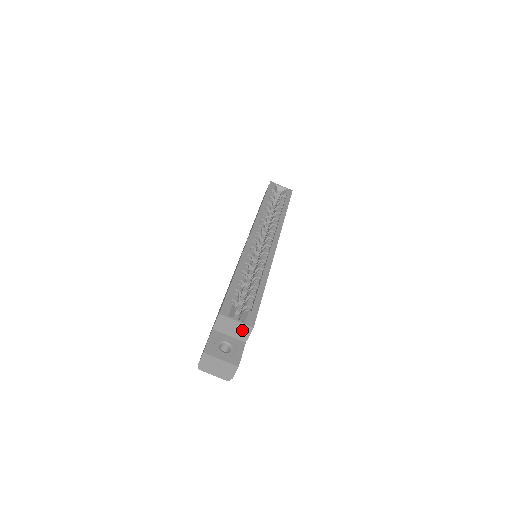
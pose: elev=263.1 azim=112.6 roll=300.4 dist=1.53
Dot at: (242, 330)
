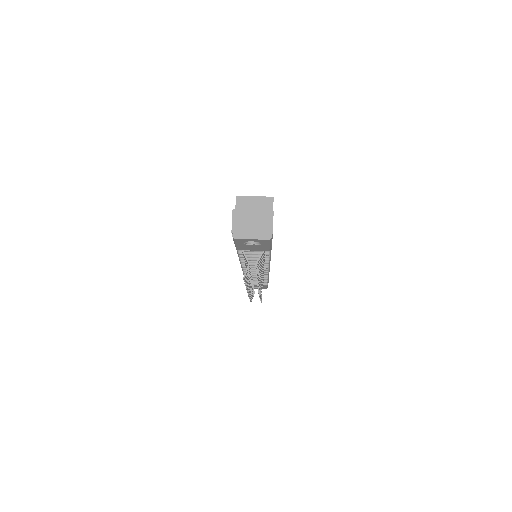
Dot at: (264, 206)
